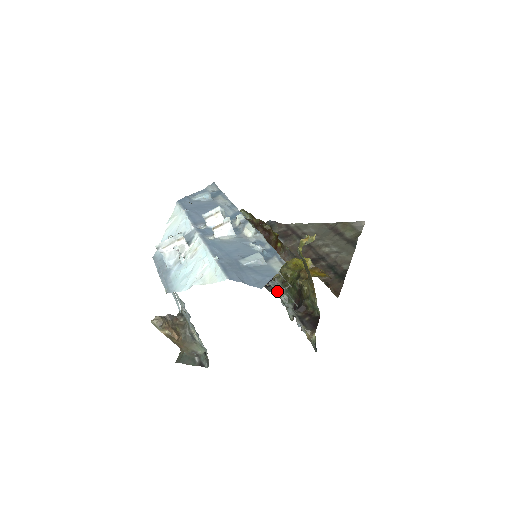
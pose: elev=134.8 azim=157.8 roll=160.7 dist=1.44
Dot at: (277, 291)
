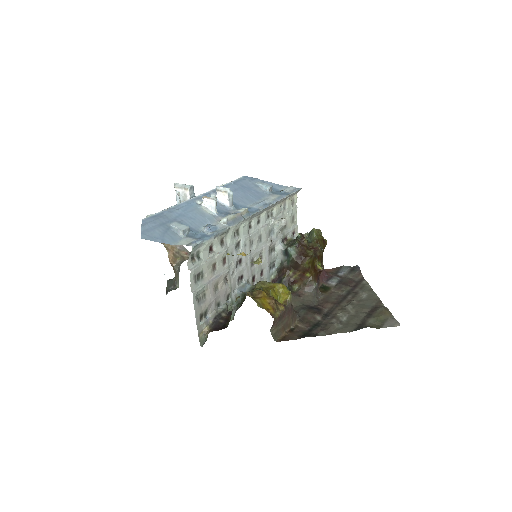
Dot at: (237, 289)
